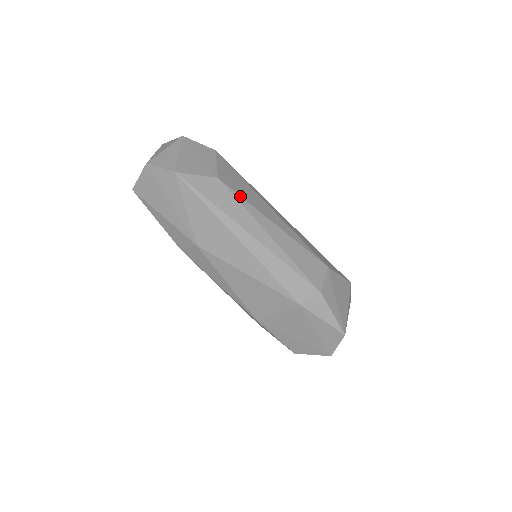
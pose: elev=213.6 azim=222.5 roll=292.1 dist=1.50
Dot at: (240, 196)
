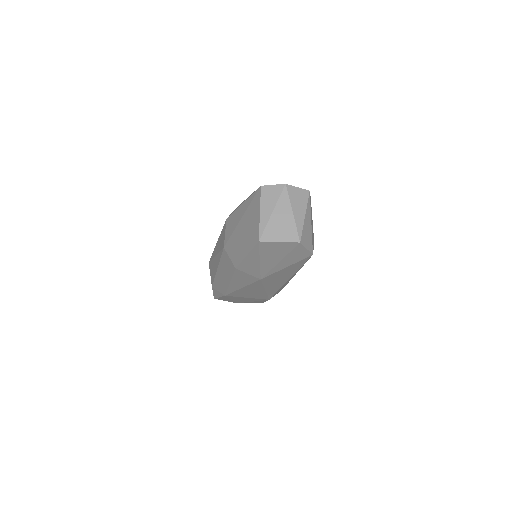
Dot at: occluded
